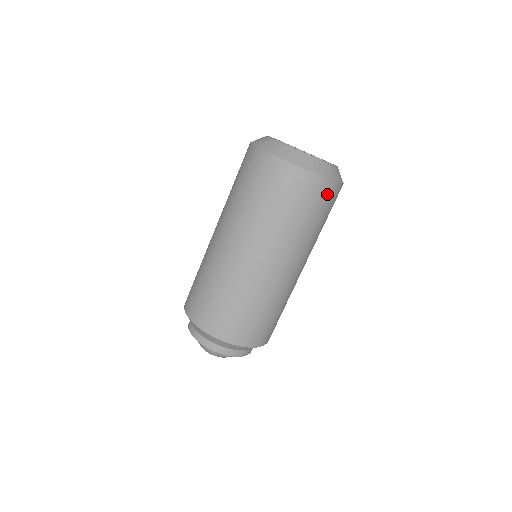
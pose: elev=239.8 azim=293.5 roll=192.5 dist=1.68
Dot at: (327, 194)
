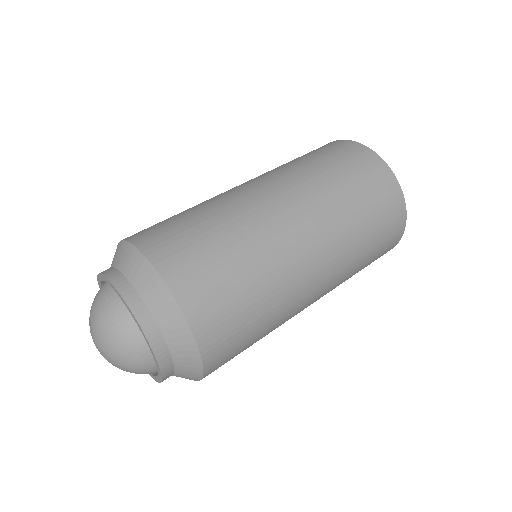
Dot at: (394, 213)
